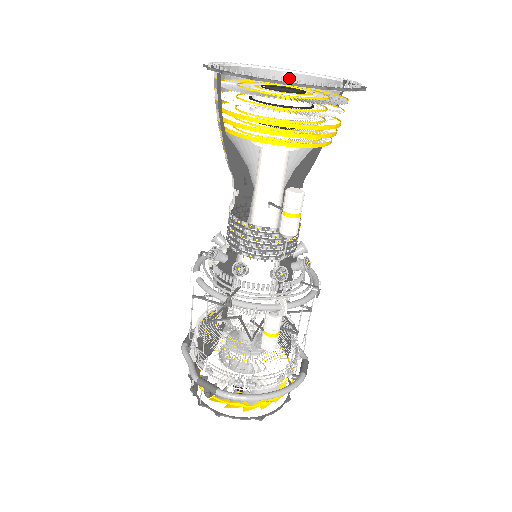
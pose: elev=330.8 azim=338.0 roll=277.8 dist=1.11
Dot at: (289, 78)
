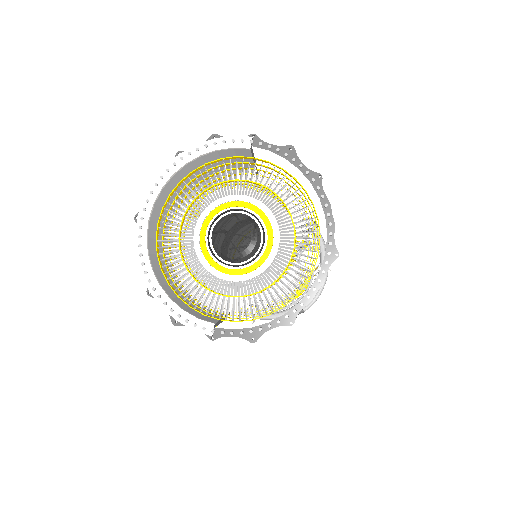
Dot at: (173, 183)
